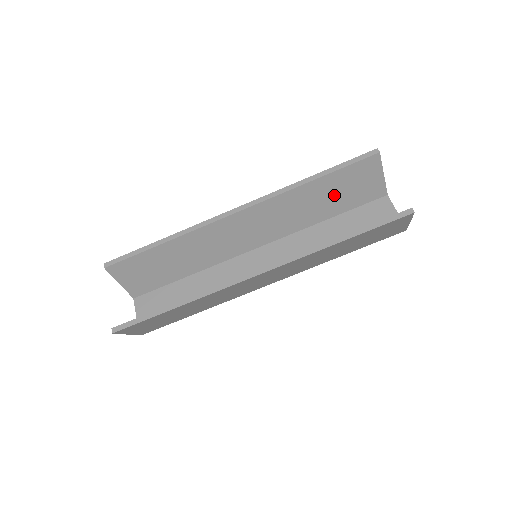
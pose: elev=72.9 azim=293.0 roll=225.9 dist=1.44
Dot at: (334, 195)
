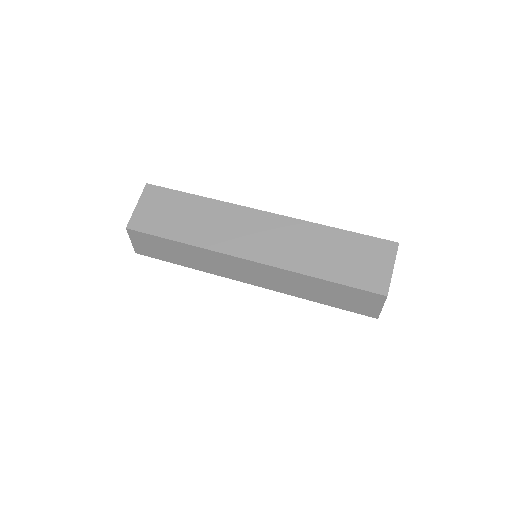
Dot at: occluded
